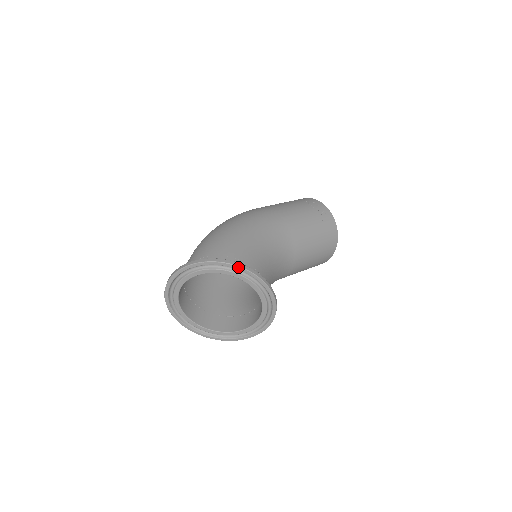
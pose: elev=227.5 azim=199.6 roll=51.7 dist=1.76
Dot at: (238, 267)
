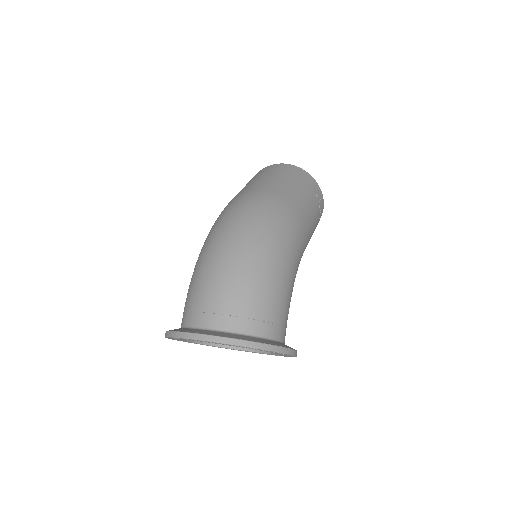
Dot at: (294, 356)
